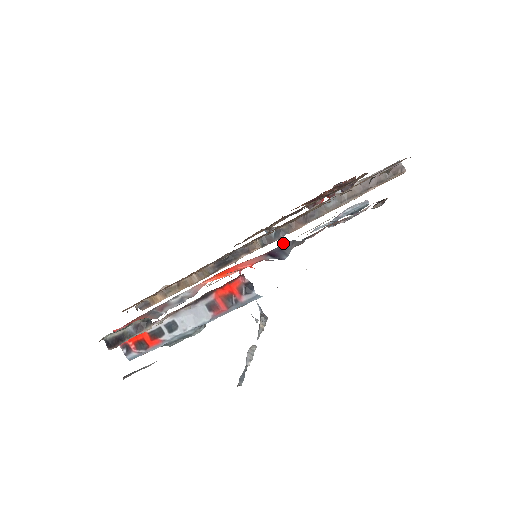
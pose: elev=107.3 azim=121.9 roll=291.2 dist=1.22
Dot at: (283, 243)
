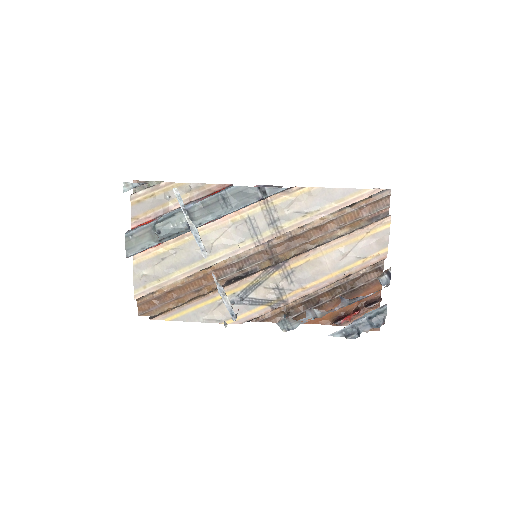
Dot at: (268, 186)
